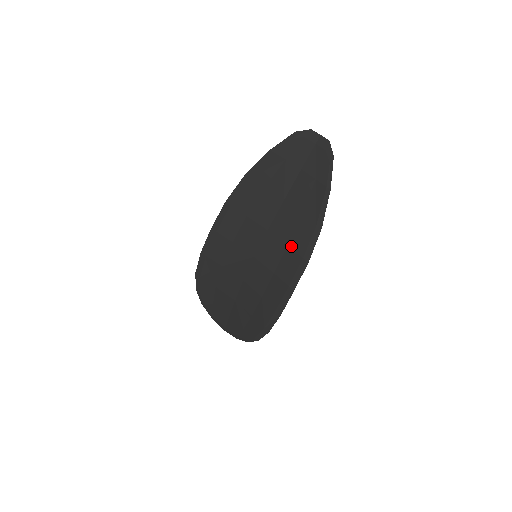
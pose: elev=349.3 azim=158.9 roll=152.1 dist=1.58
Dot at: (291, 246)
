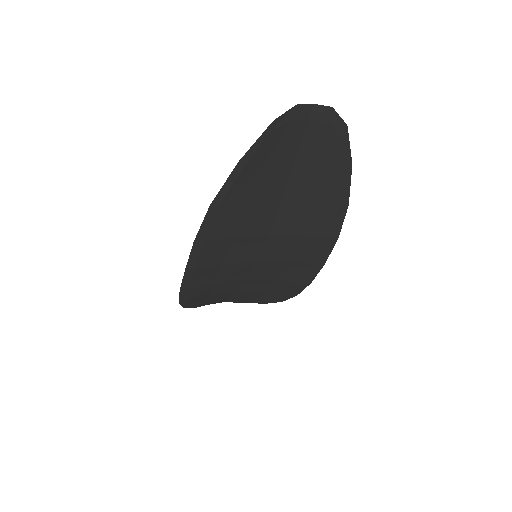
Dot at: (309, 235)
